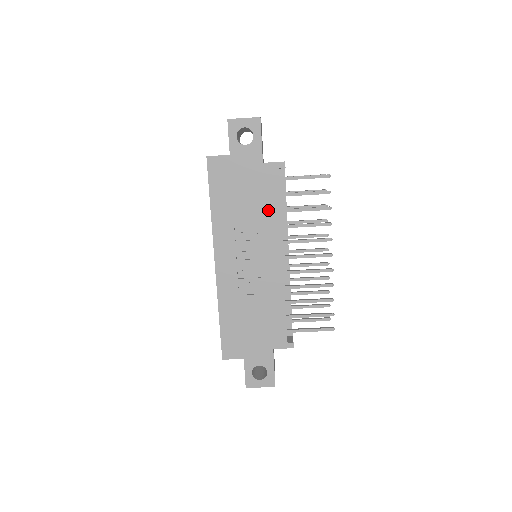
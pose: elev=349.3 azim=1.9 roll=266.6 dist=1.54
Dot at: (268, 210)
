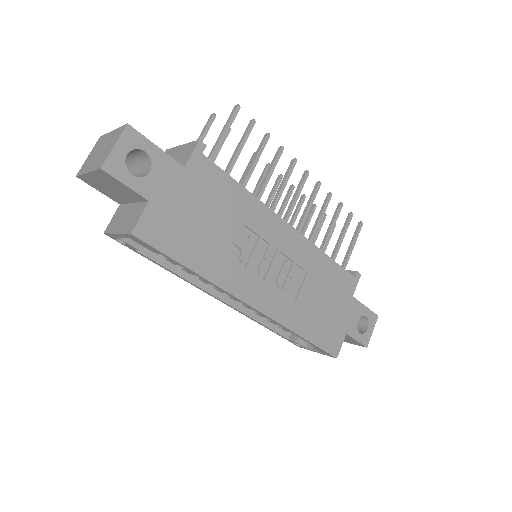
Dot at: (237, 203)
